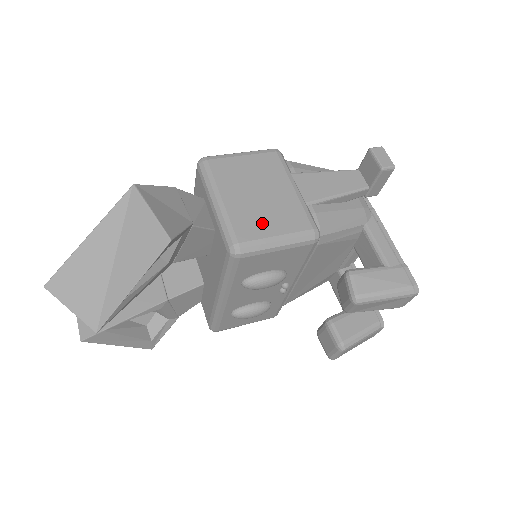
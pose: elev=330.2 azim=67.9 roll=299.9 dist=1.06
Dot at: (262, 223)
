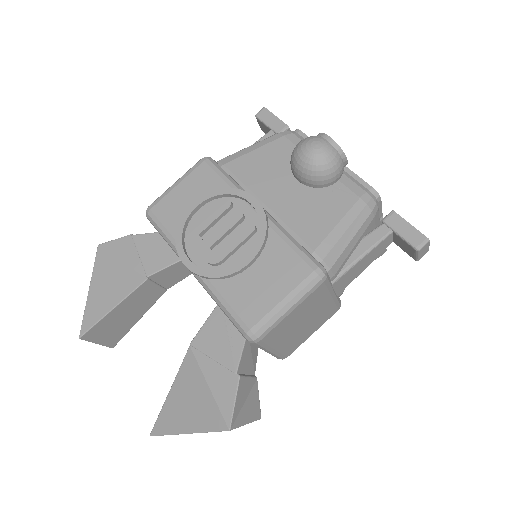
Dot at: (304, 337)
